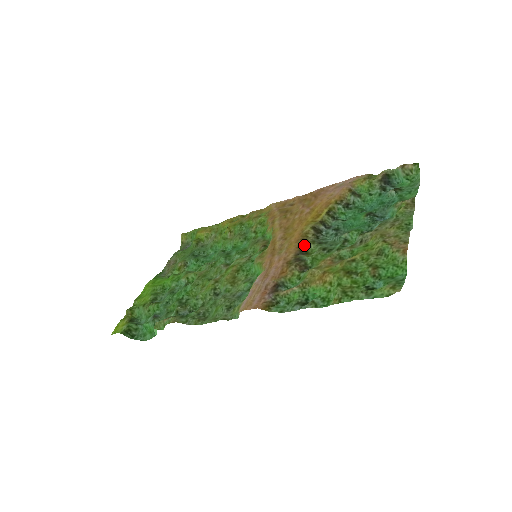
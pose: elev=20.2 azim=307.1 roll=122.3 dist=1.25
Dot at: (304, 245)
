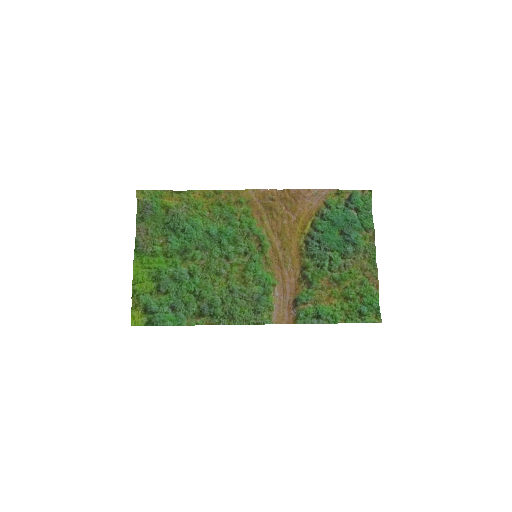
Dot at: (303, 260)
